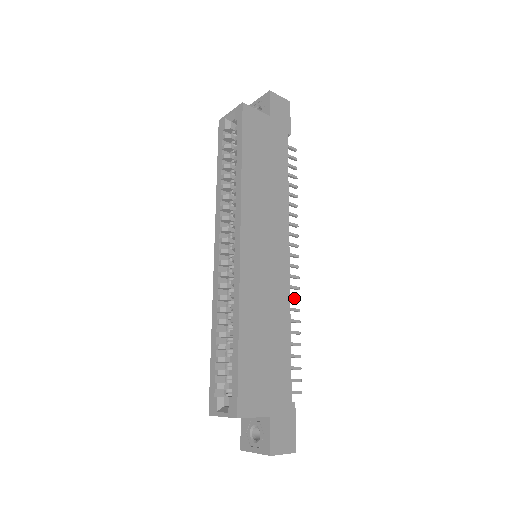
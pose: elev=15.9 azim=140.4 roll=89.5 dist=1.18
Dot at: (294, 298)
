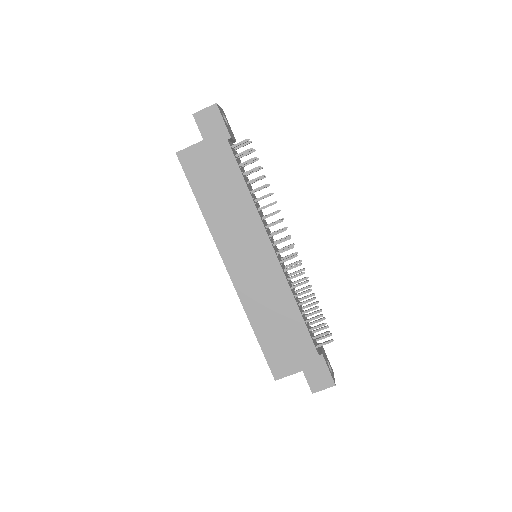
Dot at: (298, 275)
